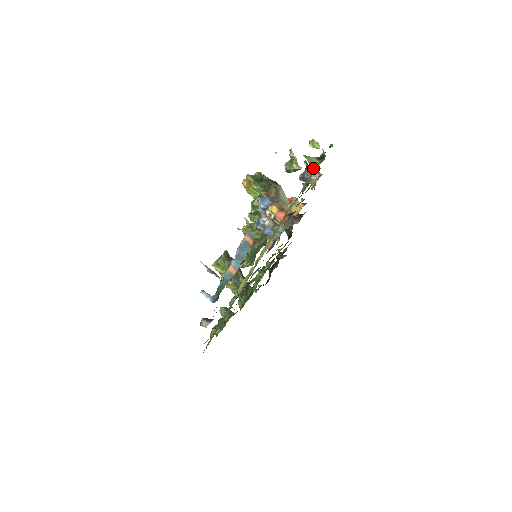
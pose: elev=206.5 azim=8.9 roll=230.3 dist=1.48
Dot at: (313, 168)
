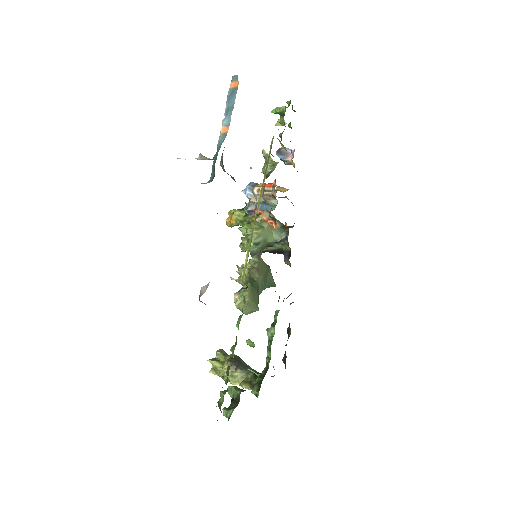
Dot at: (283, 111)
